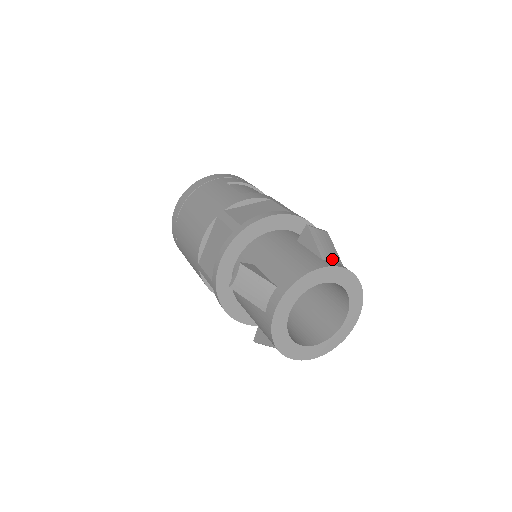
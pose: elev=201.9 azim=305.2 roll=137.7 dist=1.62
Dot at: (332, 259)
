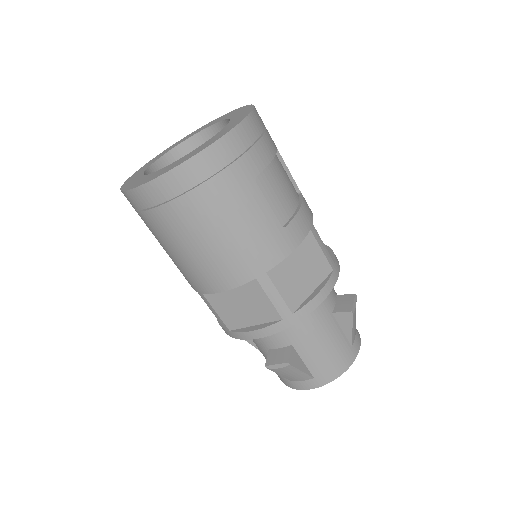
Dot at: (355, 337)
